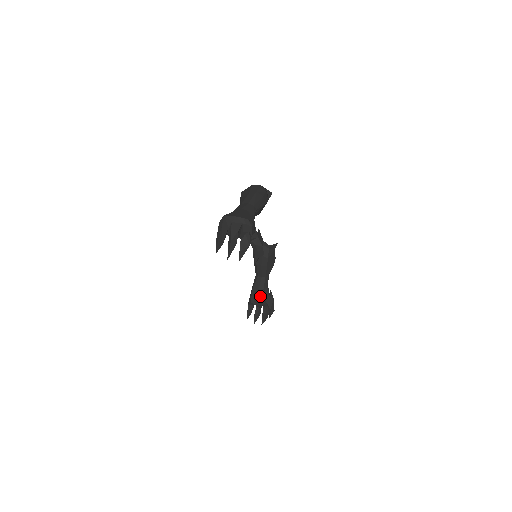
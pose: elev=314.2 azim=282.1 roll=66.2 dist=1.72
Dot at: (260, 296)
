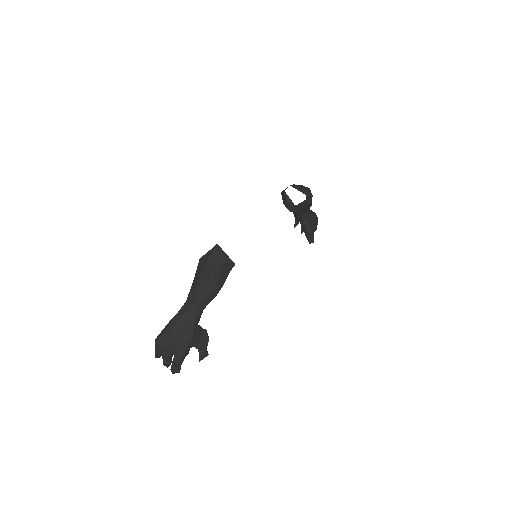
Dot at: occluded
